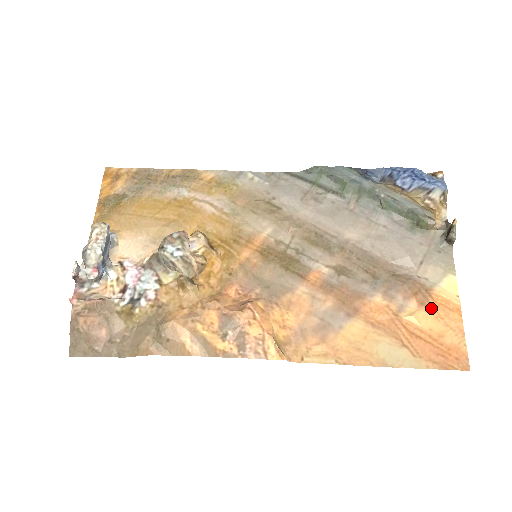
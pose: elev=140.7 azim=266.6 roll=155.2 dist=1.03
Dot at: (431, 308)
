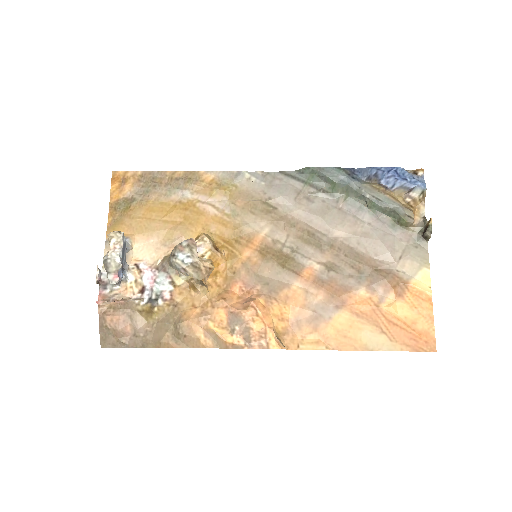
Dot at: (407, 299)
